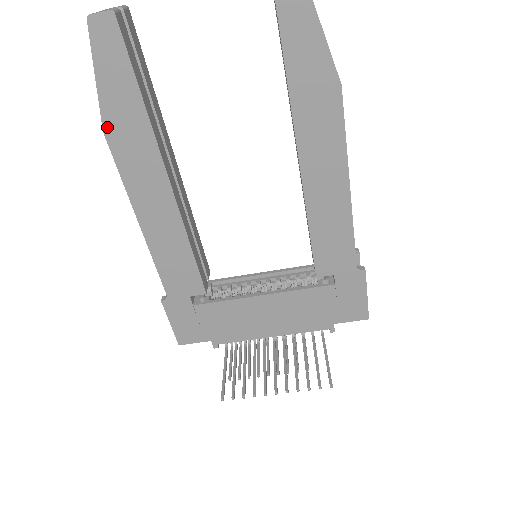
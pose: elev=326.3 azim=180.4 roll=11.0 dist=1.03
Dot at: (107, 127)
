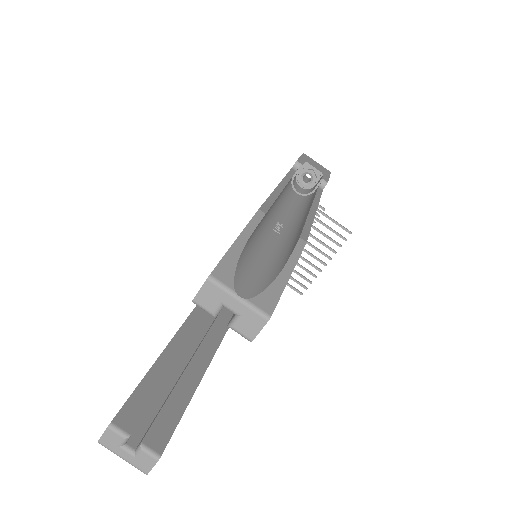
Dot at: occluded
